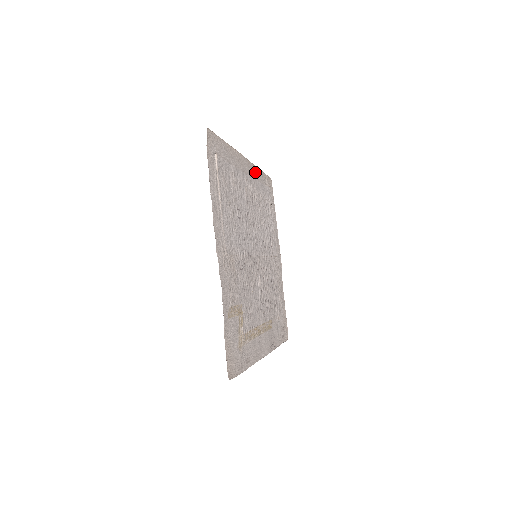
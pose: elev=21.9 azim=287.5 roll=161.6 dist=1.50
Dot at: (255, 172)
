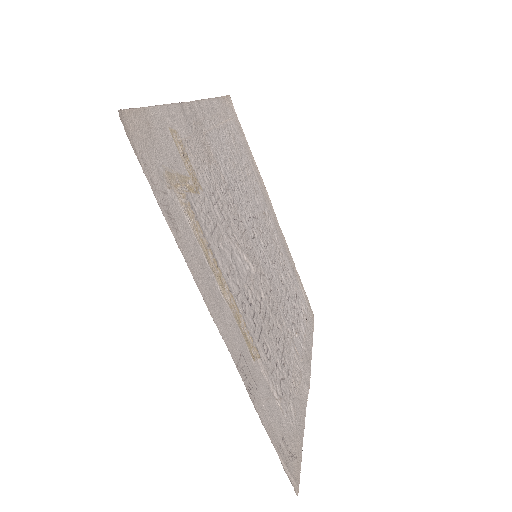
Dot at: (286, 249)
